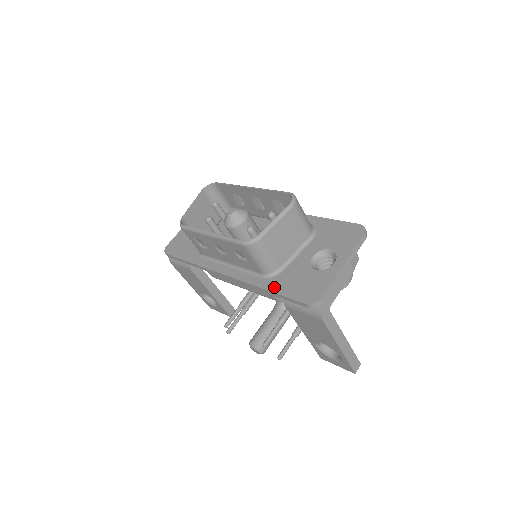
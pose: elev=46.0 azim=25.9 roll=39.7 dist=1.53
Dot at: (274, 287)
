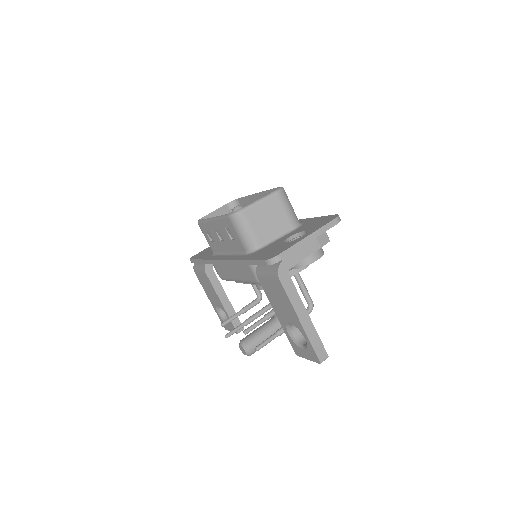
Dot at: (249, 257)
